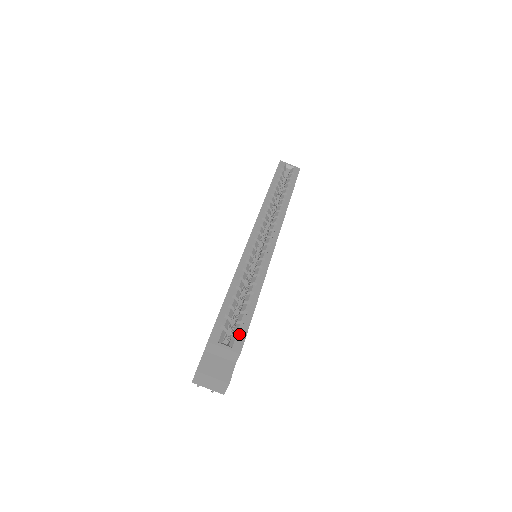
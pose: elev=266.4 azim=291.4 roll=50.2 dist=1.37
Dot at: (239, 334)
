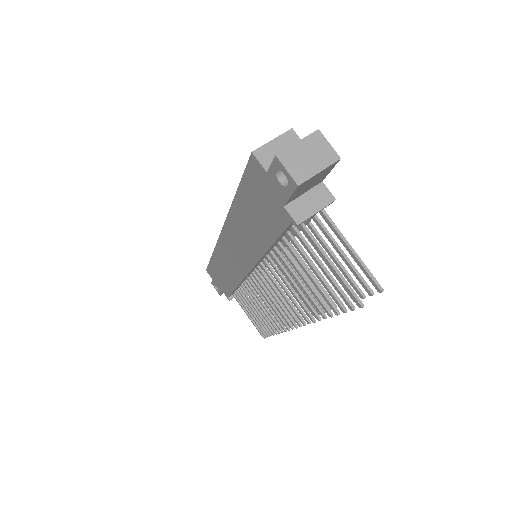
Dot at: occluded
